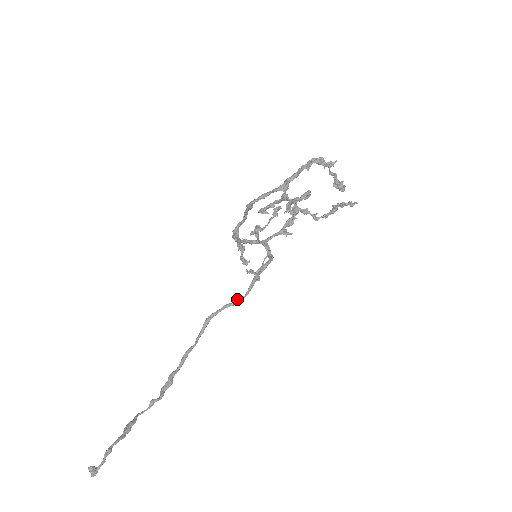
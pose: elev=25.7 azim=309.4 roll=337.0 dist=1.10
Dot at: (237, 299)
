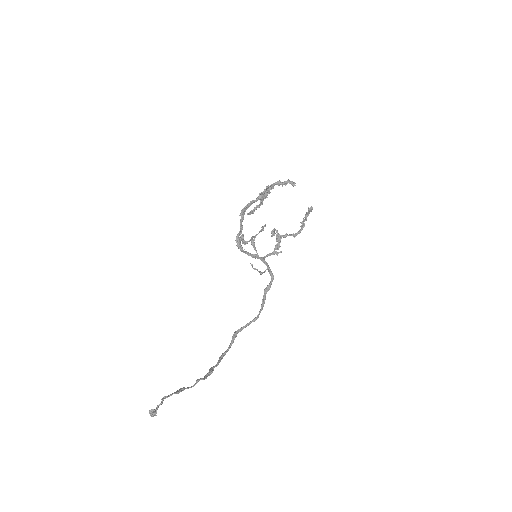
Dot at: (255, 317)
